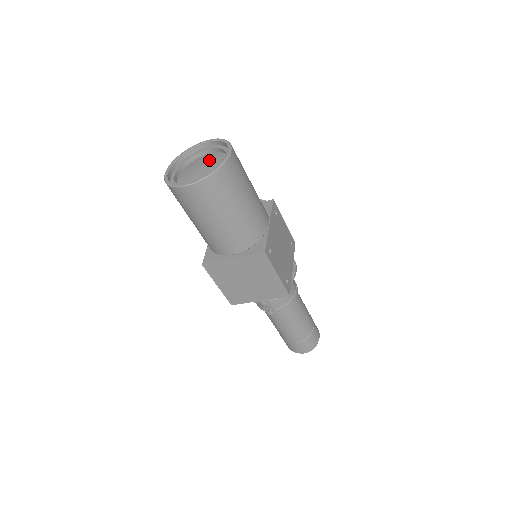
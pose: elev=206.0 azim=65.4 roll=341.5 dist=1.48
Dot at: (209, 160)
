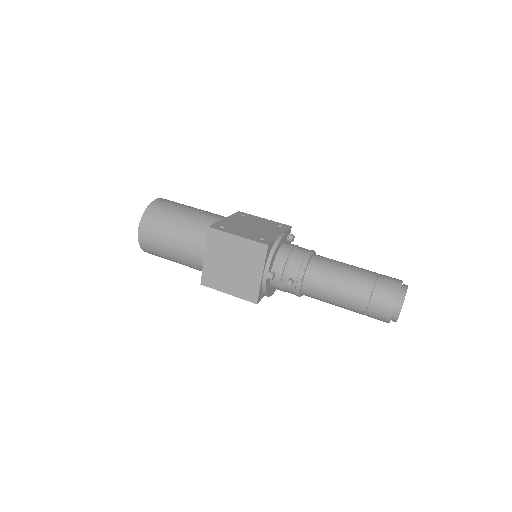
Dot at: occluded
